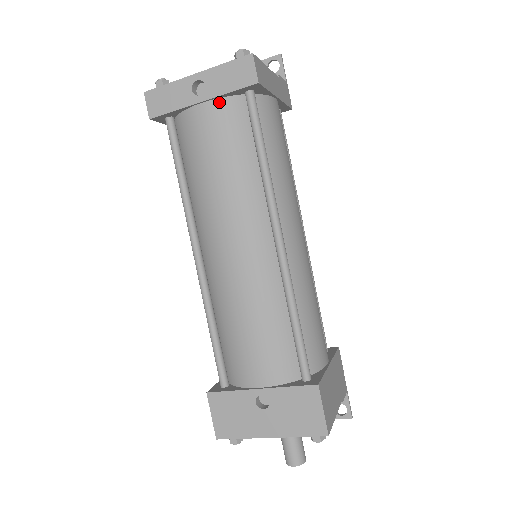
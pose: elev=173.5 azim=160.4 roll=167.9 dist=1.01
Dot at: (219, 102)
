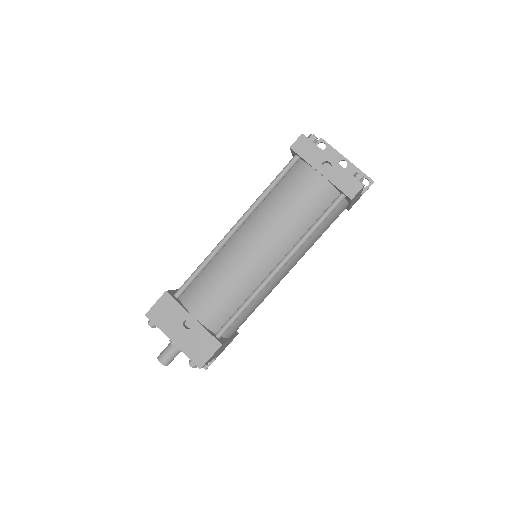
Dot at: (327, 183)
